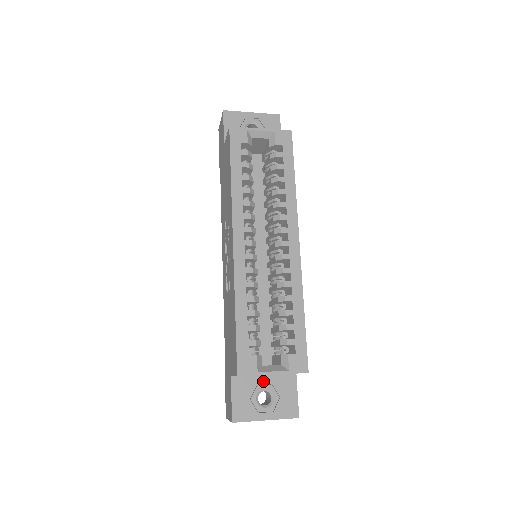
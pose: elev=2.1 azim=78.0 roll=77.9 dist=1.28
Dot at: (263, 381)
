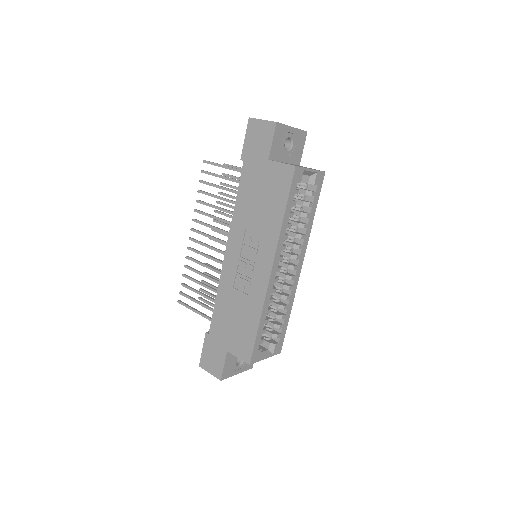
Dot at: occluded
